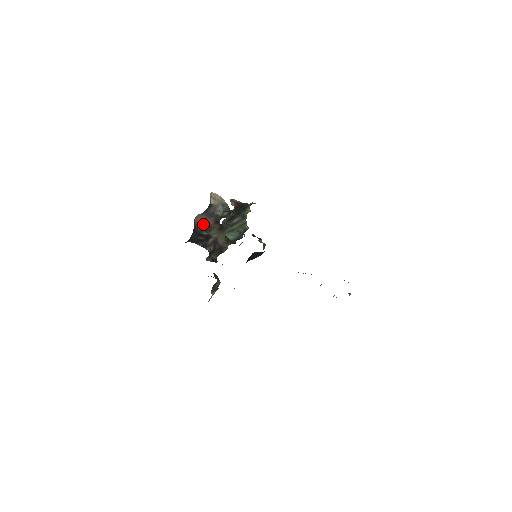
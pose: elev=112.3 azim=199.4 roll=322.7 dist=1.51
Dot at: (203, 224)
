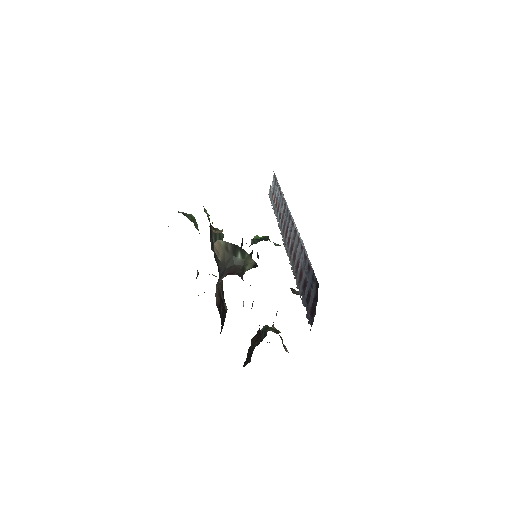
Dot at: (216, 293)
